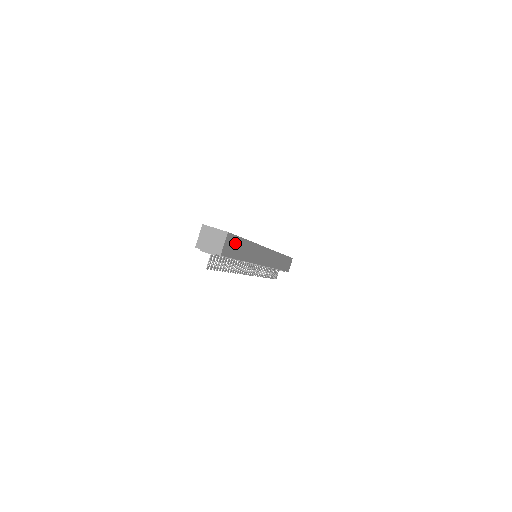
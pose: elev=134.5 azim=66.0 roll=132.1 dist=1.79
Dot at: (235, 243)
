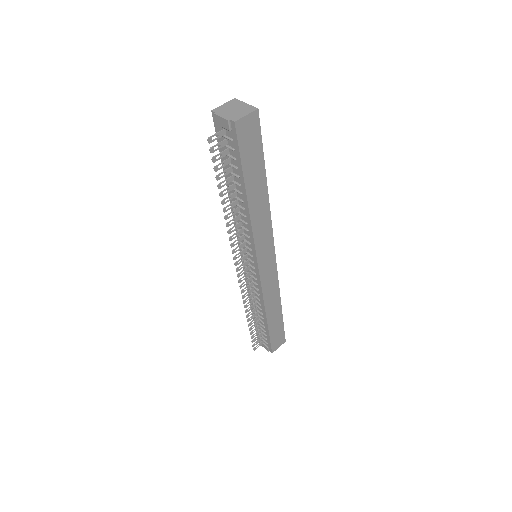
Dot at: (255, 147)
